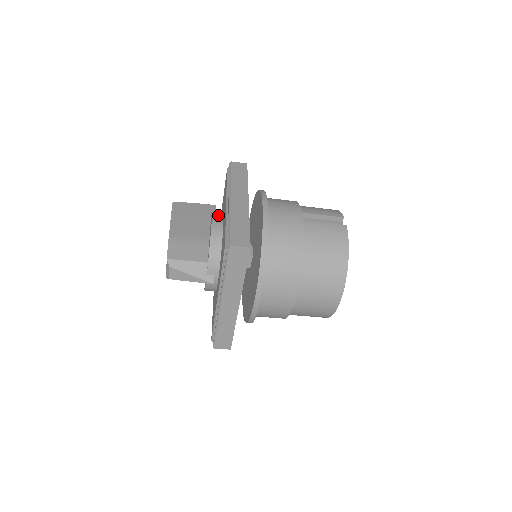
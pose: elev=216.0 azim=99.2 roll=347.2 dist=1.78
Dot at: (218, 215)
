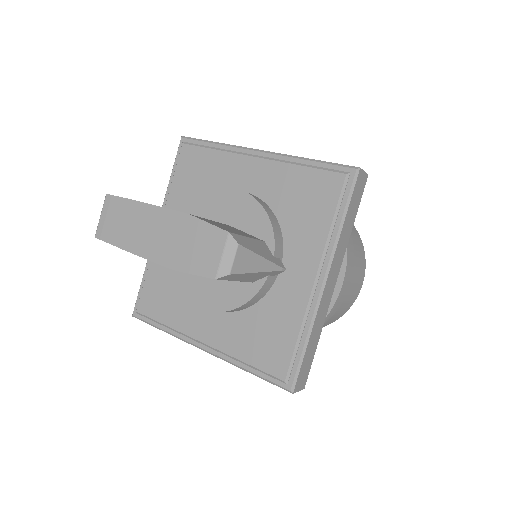
Dot at: occluded
